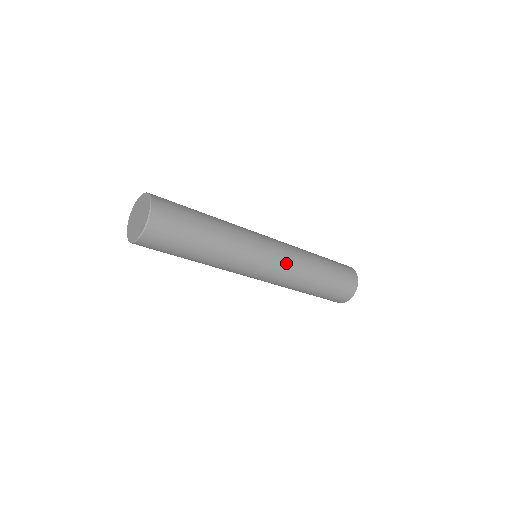
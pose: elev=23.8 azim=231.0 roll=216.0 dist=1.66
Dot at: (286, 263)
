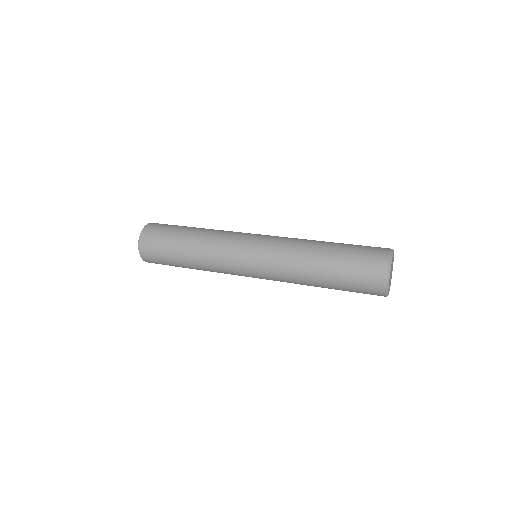
Dot at: (269, 266)
